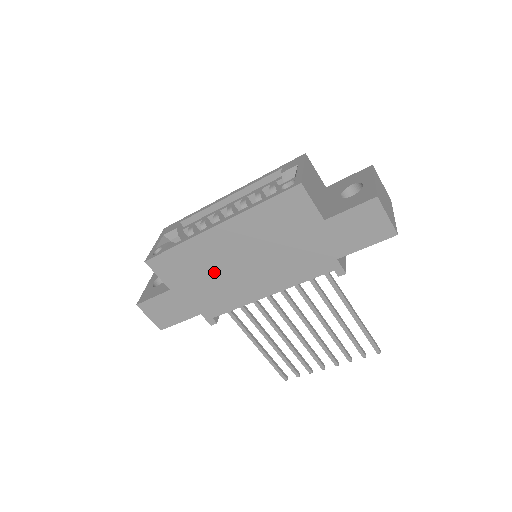
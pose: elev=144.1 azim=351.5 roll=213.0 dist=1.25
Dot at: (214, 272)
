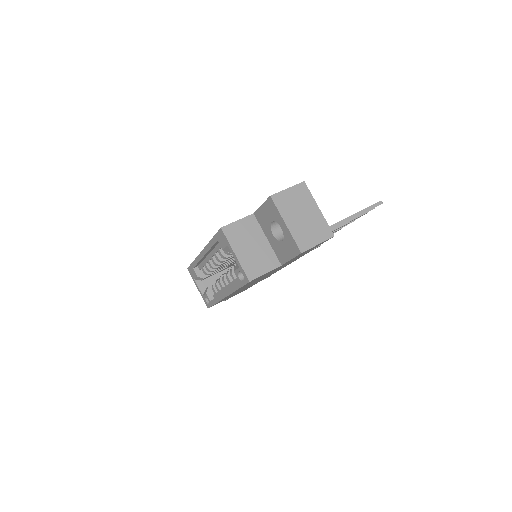
Dot at: (246, 287)
